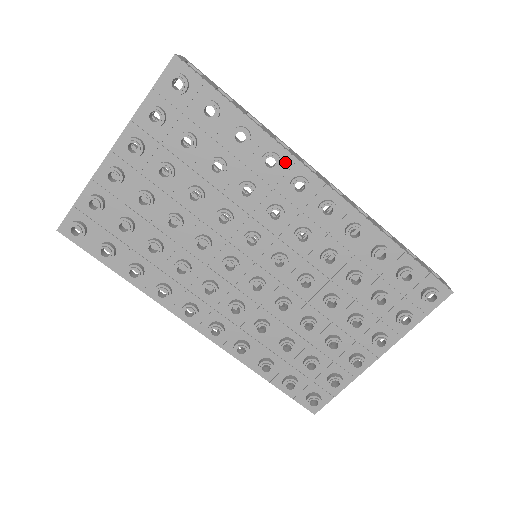
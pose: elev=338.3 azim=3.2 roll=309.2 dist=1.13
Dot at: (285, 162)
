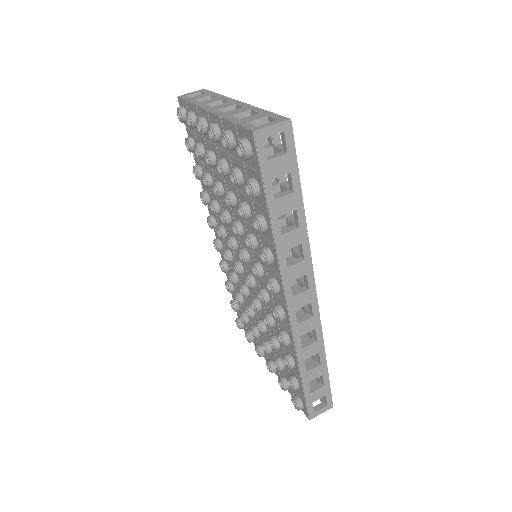
Dot at: (276, 267)
